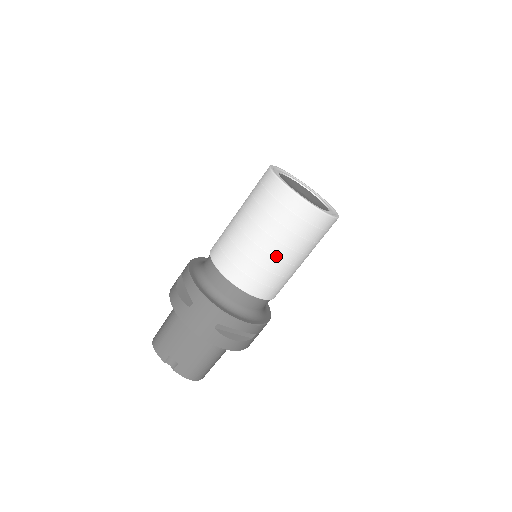
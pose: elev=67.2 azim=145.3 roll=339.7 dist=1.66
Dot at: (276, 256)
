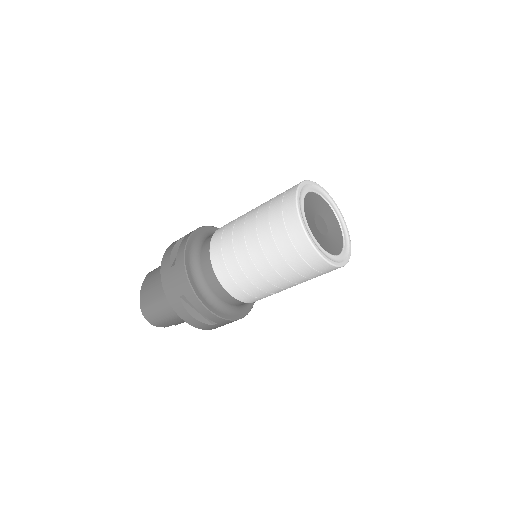
Dot at: occluded
